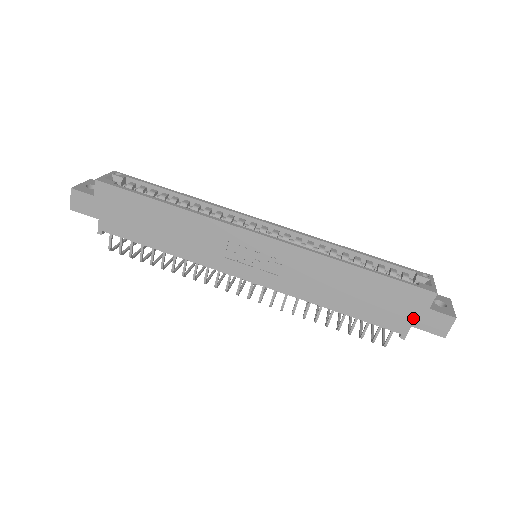
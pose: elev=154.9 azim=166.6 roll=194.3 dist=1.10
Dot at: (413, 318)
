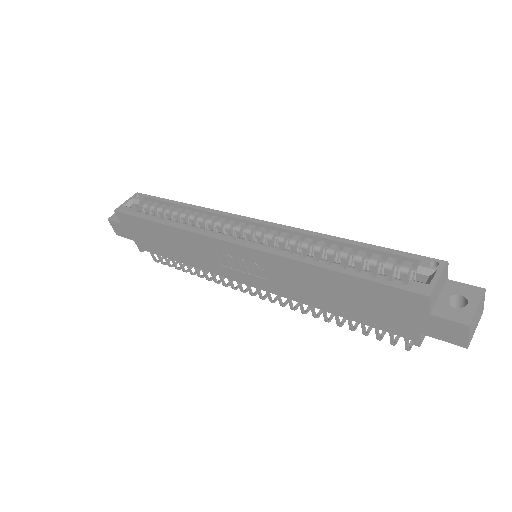
Dot at: (416, 324)
